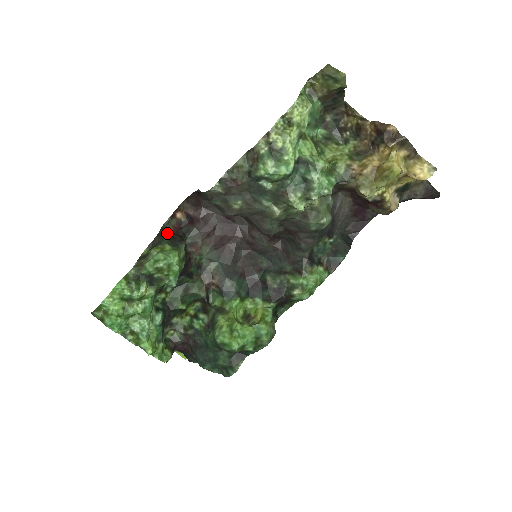
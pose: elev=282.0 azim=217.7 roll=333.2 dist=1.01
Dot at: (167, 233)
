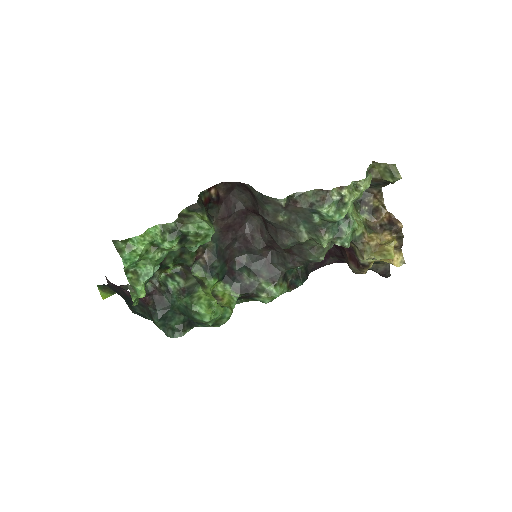
Dot at: (202, 202)
